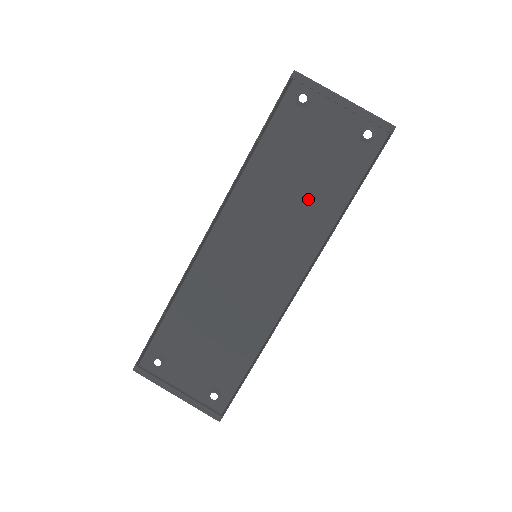
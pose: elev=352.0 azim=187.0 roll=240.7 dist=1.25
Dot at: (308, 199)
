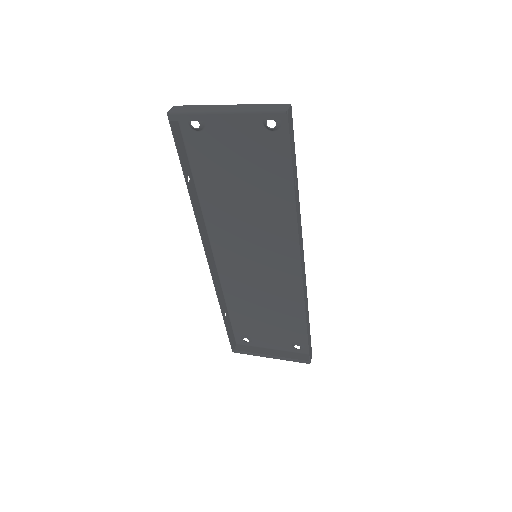
Dot at: (263, 199)
